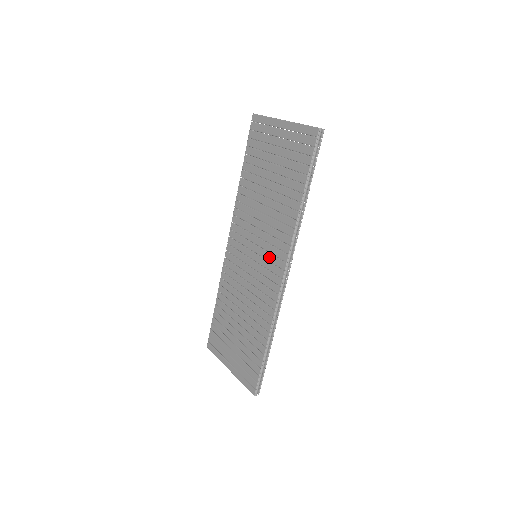
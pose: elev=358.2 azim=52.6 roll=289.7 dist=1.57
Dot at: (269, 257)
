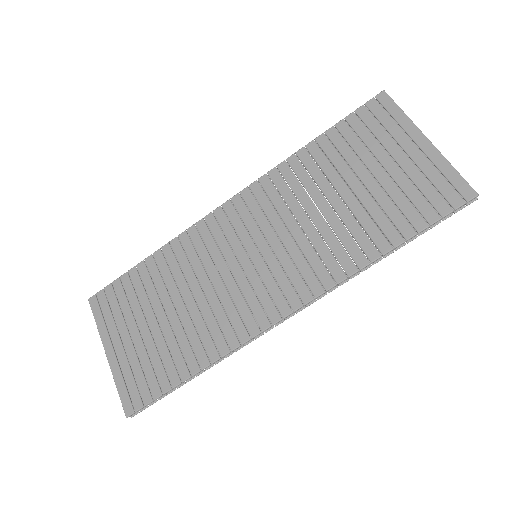
Dot at: (280, 276)
